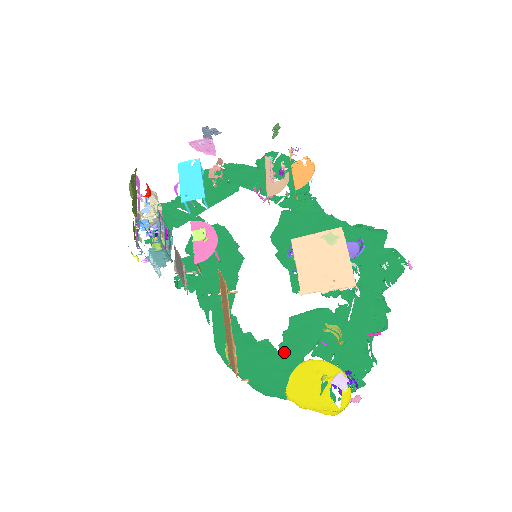
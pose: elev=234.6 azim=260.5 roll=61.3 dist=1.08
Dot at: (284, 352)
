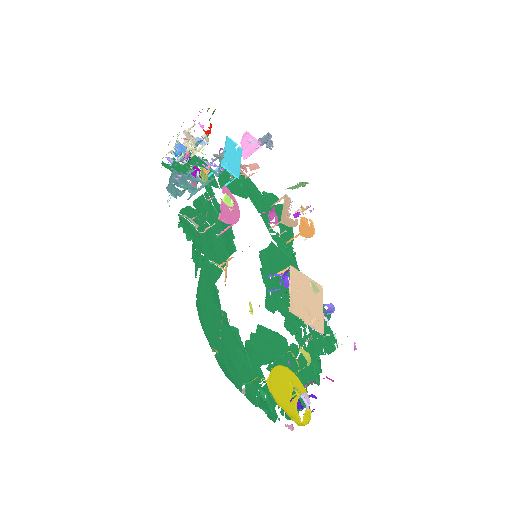
Dot at: (248, 350)
